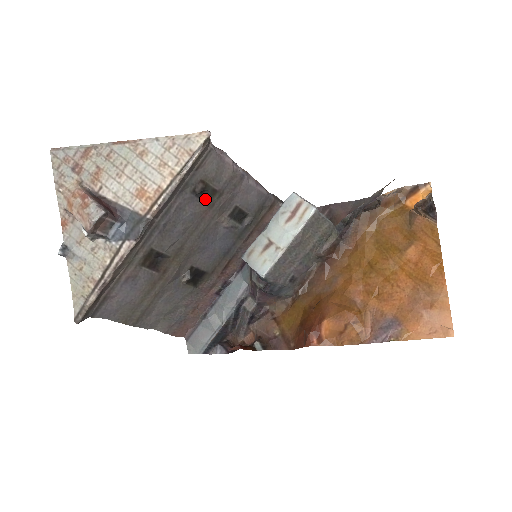
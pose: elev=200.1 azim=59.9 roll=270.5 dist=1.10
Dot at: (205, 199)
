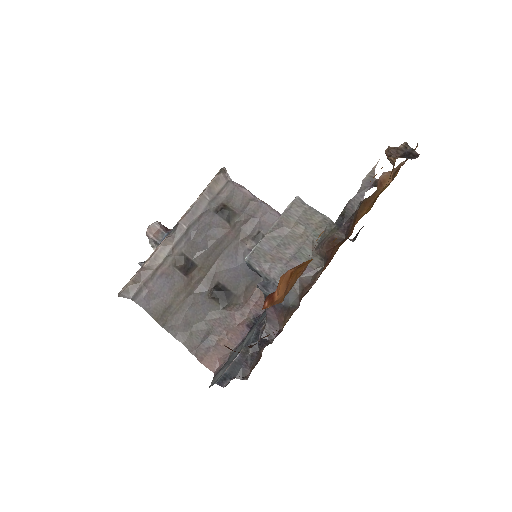
Dot at: (227, 220)
